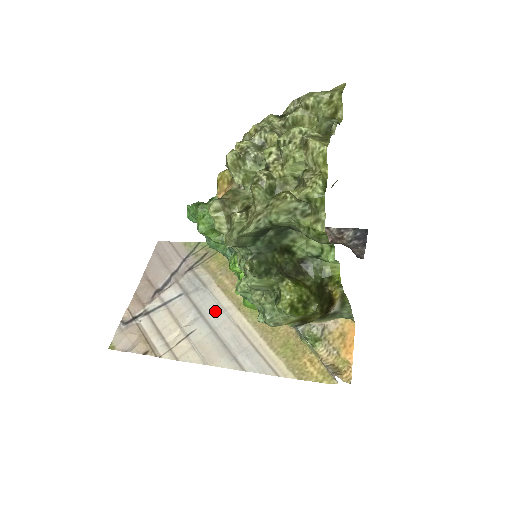
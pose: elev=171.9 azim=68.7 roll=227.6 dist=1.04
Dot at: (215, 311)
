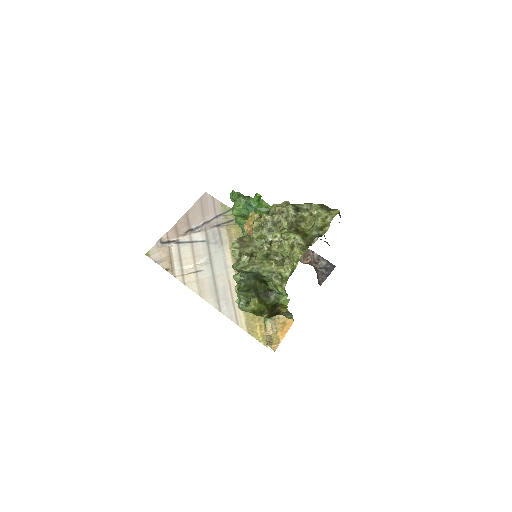
Dot at: (220, 264)
